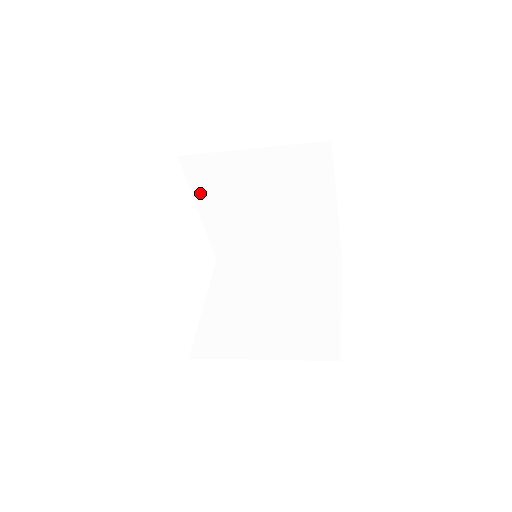
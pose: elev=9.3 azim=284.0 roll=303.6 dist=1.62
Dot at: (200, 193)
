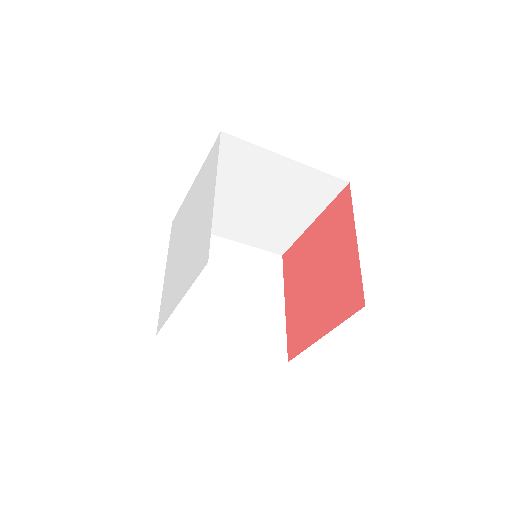
Dot at: occluded
